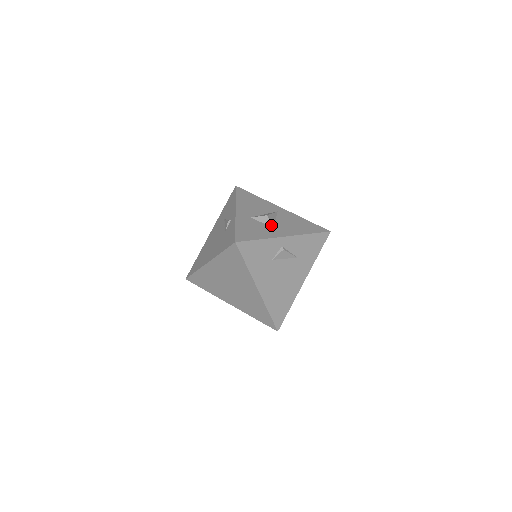
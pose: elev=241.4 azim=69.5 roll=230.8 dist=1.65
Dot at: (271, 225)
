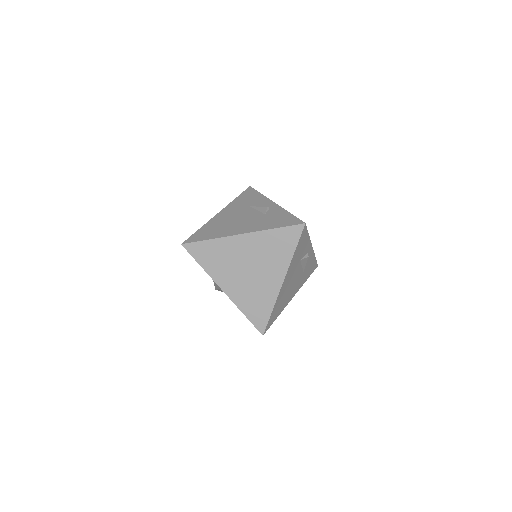
Dot at: occluded
